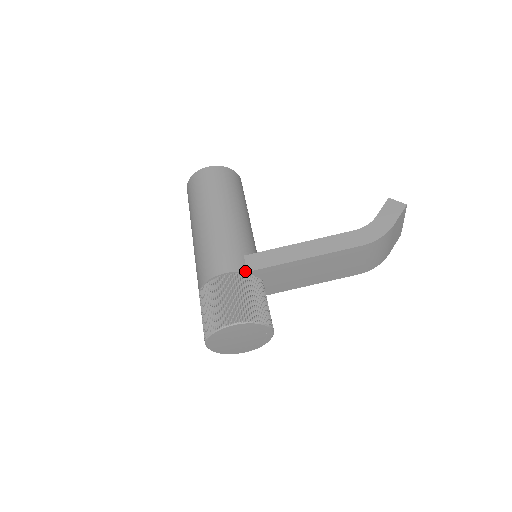
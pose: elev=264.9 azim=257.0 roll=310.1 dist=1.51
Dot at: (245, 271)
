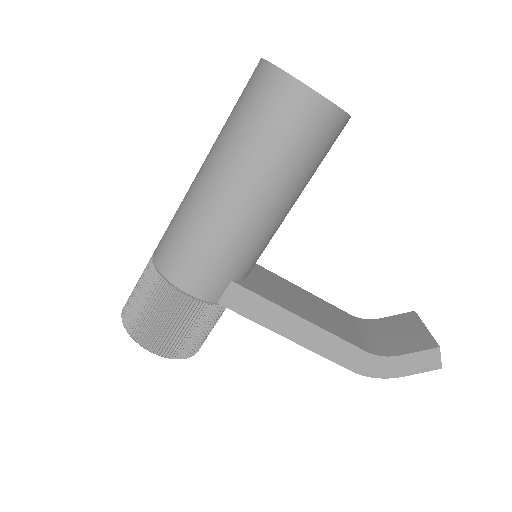
Dot at: (215, 302)
